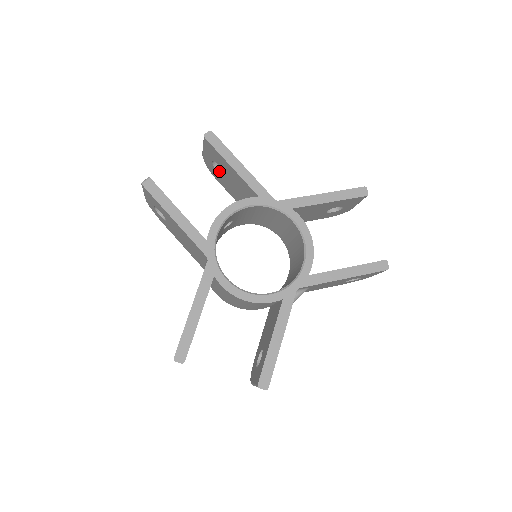
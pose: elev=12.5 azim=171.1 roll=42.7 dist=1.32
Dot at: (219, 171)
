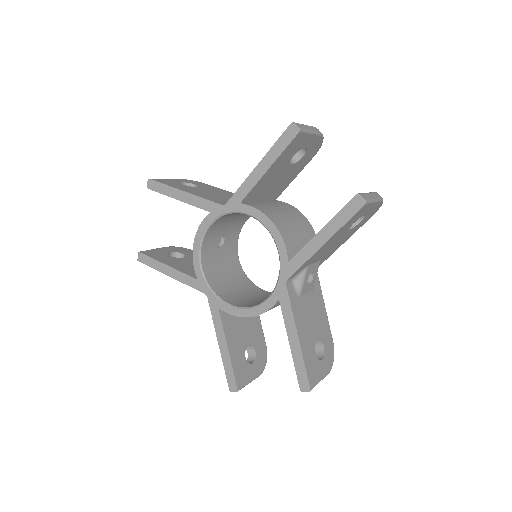
Dot at: occluded
